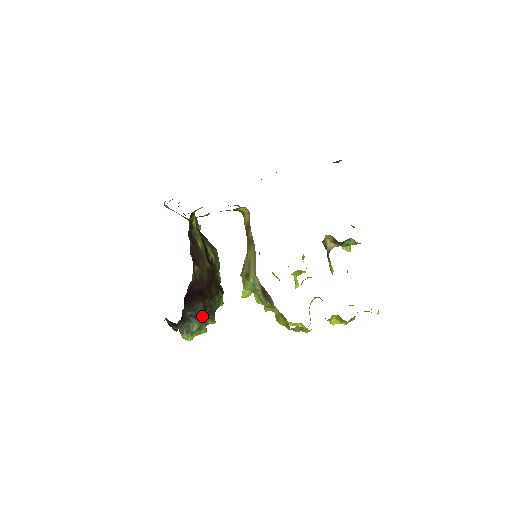
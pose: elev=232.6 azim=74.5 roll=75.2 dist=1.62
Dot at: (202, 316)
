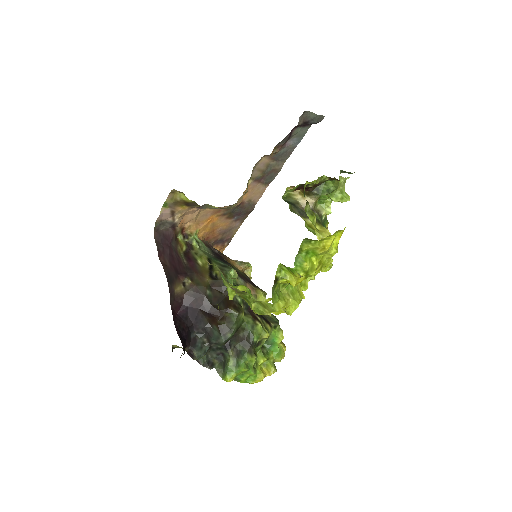
Dot at: (237, 349)
